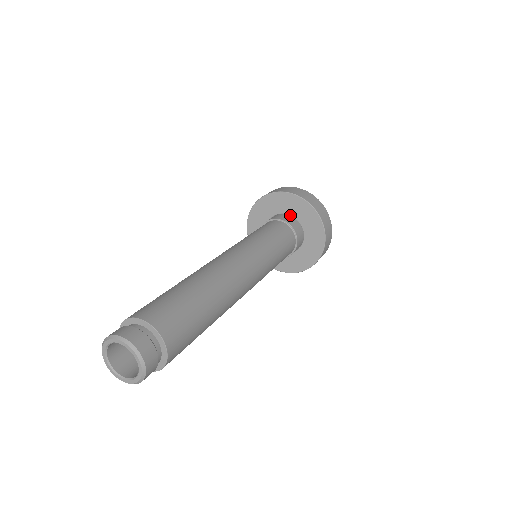
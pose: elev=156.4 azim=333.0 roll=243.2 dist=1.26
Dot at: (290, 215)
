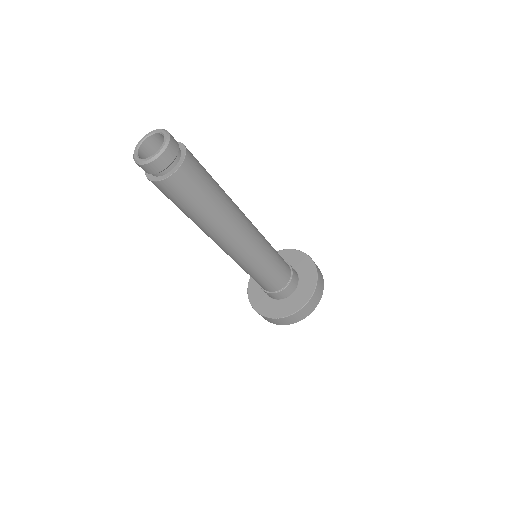
Dot at: occluded
